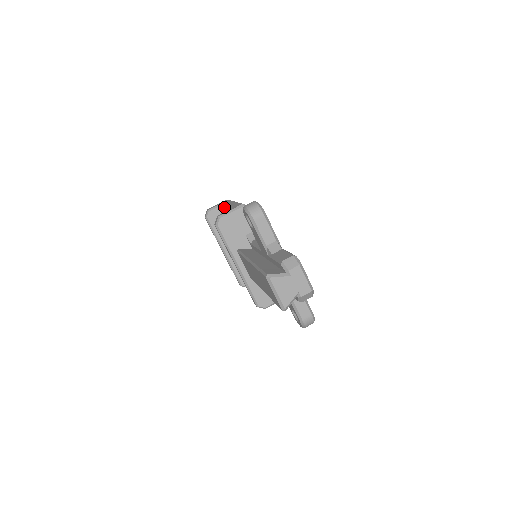
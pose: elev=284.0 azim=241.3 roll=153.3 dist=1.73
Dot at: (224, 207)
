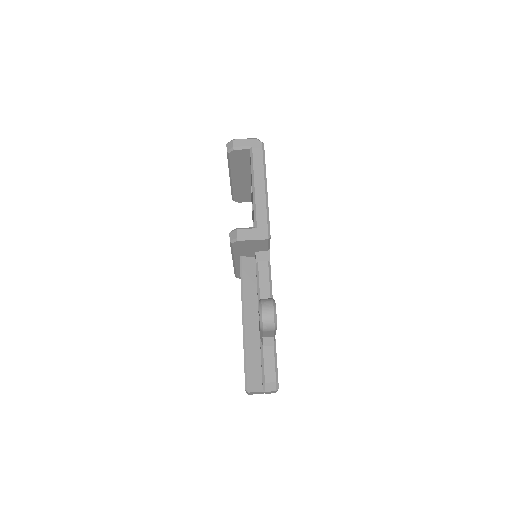
Dot at: occluded
